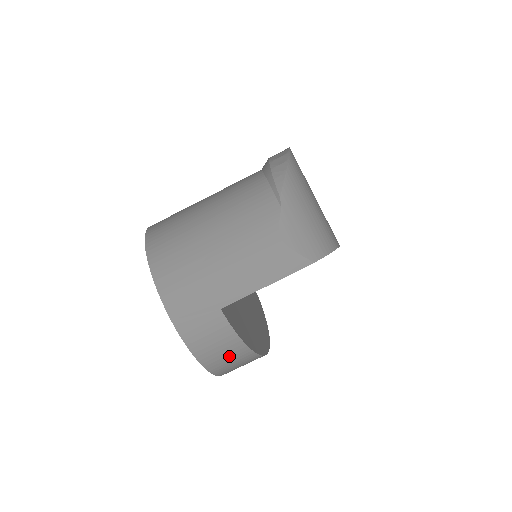
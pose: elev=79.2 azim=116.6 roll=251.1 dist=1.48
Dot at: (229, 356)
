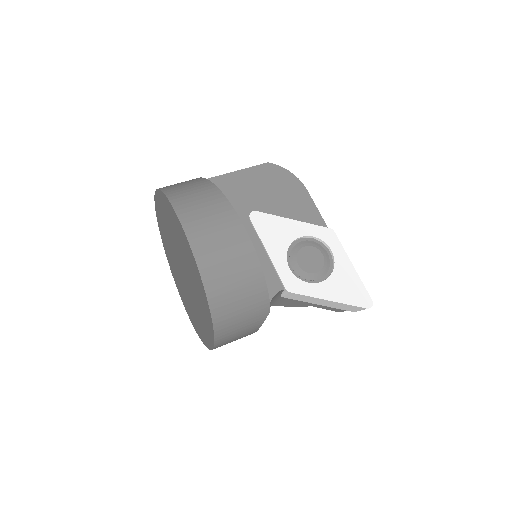
Dot at: (189, 186)
